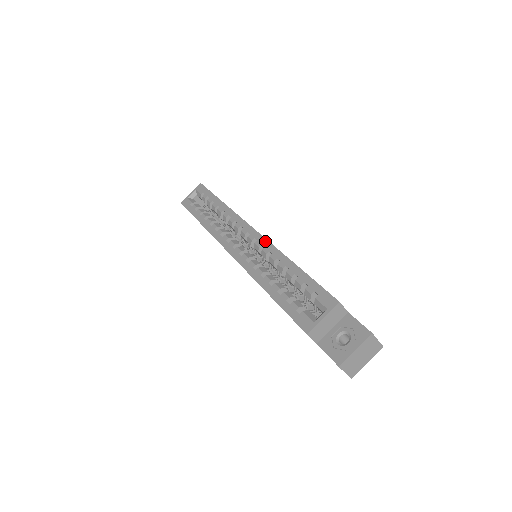
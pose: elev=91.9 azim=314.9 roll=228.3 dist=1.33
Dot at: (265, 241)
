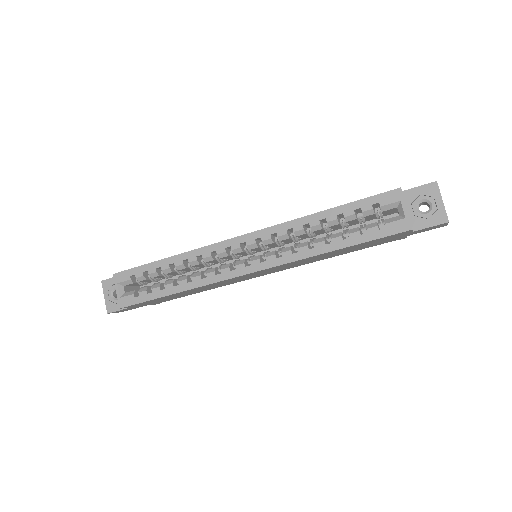
Dot at: (270, 229)
